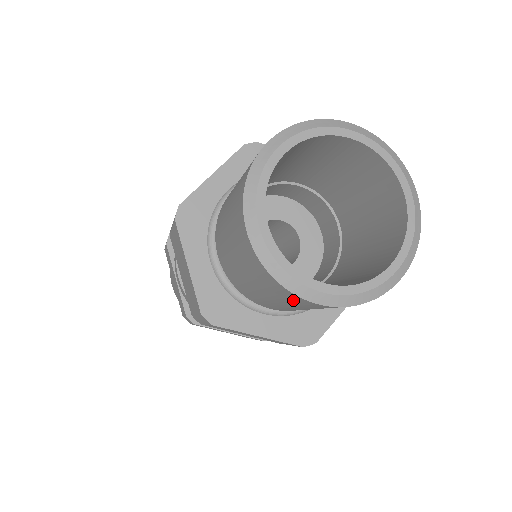
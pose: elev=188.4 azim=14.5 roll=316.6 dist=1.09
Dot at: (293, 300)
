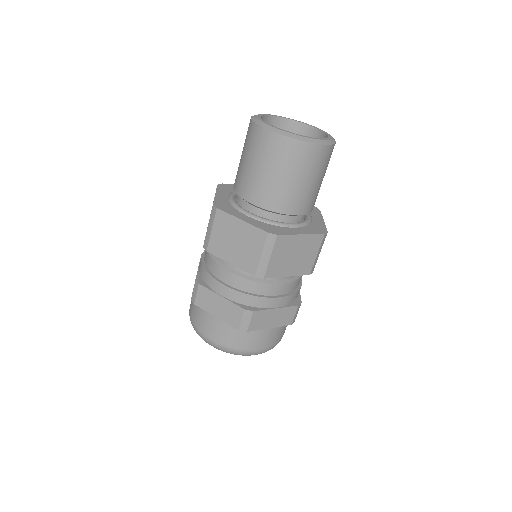
Dot at: (309, 157)
